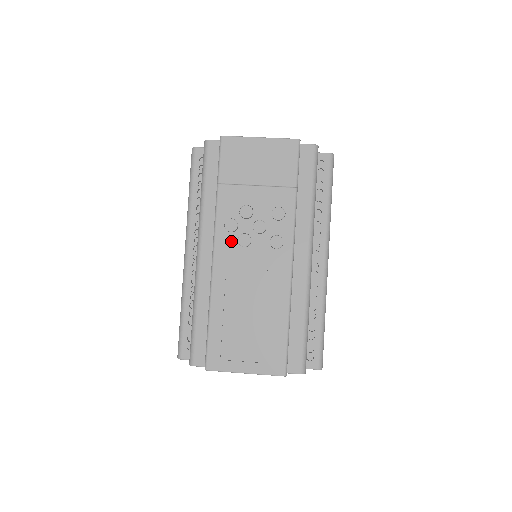
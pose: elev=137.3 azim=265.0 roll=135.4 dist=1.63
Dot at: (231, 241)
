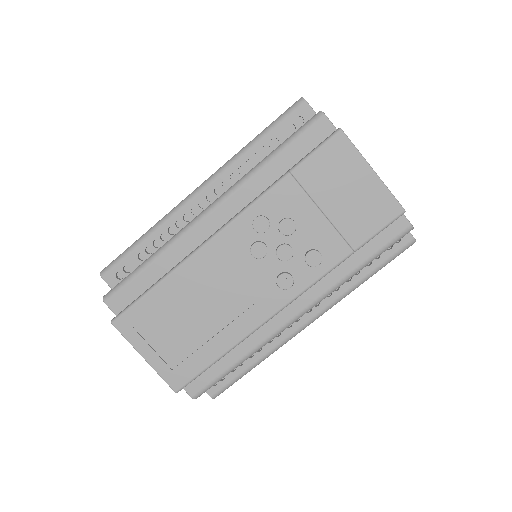
Dot at: (246, 238)
